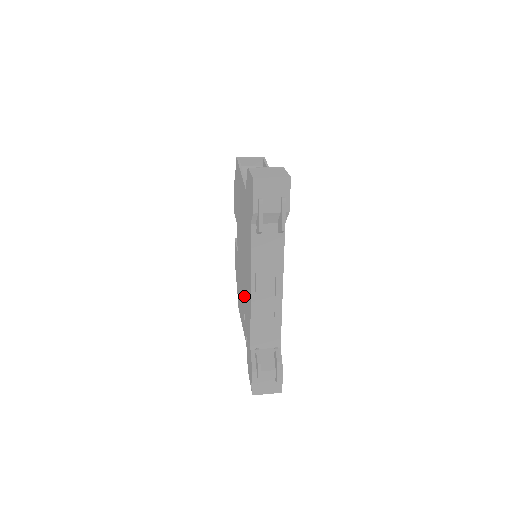
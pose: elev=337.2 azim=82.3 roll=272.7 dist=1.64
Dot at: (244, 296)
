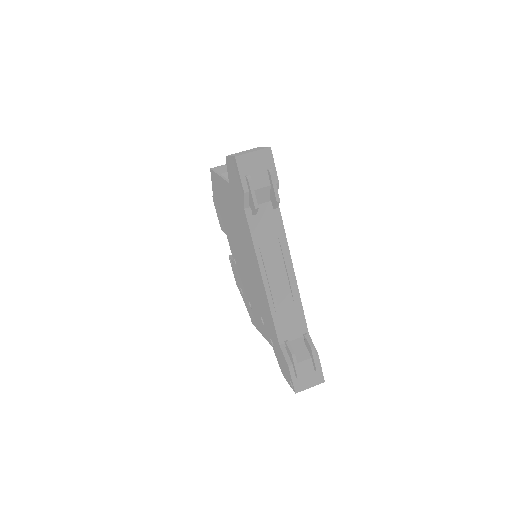
Dot at: (256, 298)
